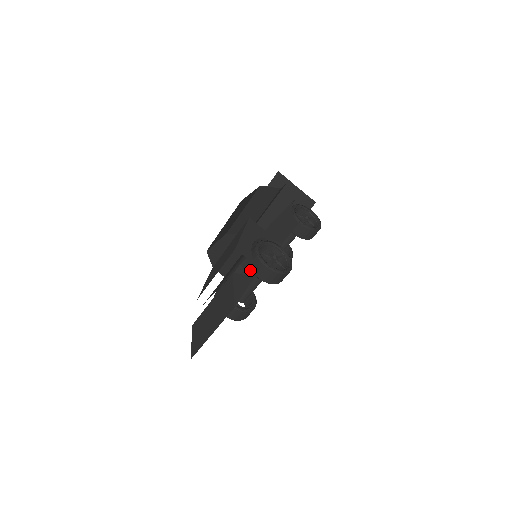
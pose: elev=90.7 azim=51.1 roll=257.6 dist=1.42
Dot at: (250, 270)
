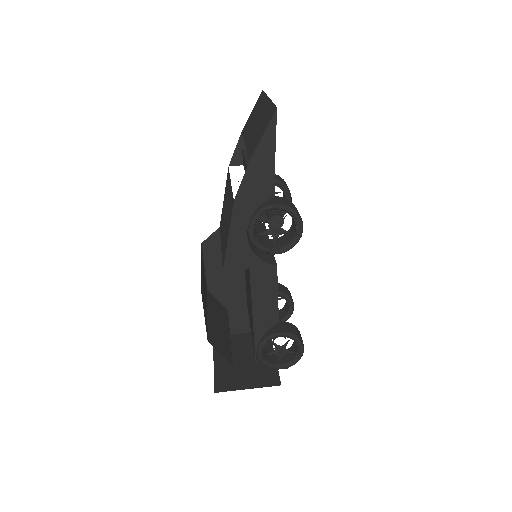
Dot at: occluded
